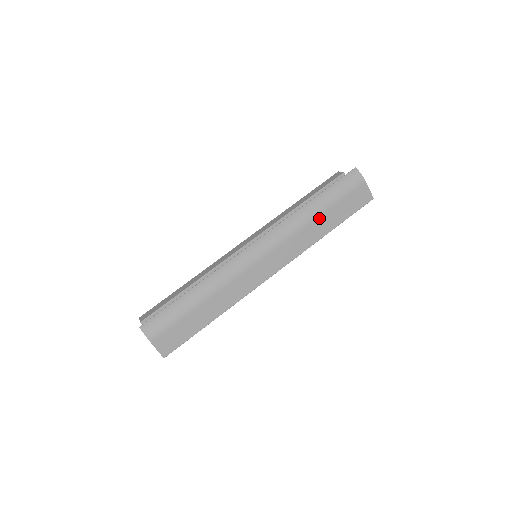
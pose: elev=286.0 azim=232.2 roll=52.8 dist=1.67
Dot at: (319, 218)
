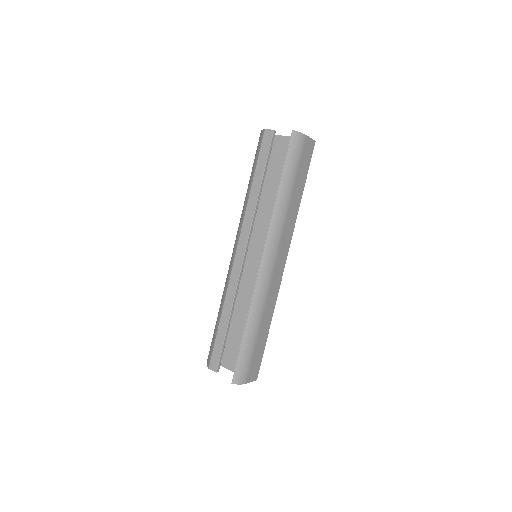
Dot at: (292, 197)
